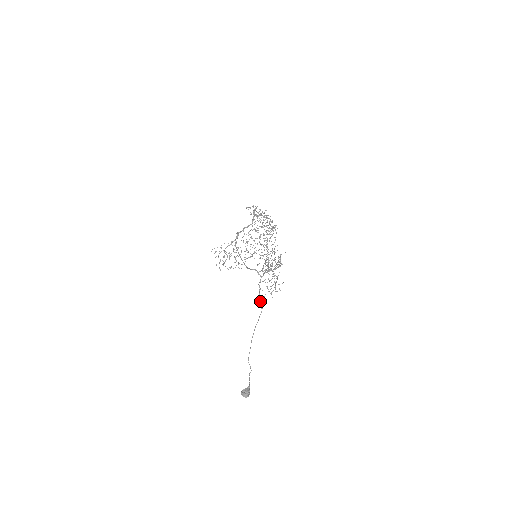
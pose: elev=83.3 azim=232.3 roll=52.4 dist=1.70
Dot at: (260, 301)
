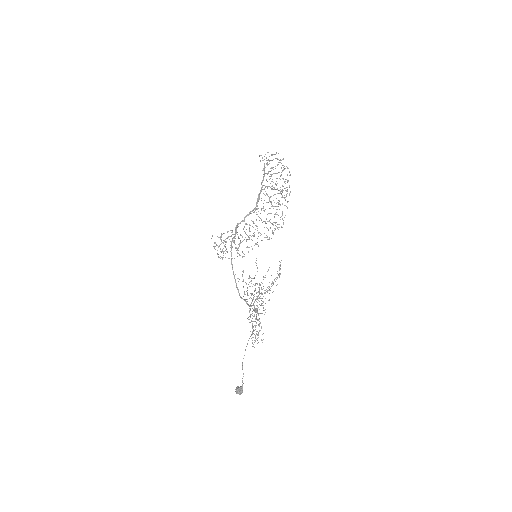
Dot at: (252, 323)
